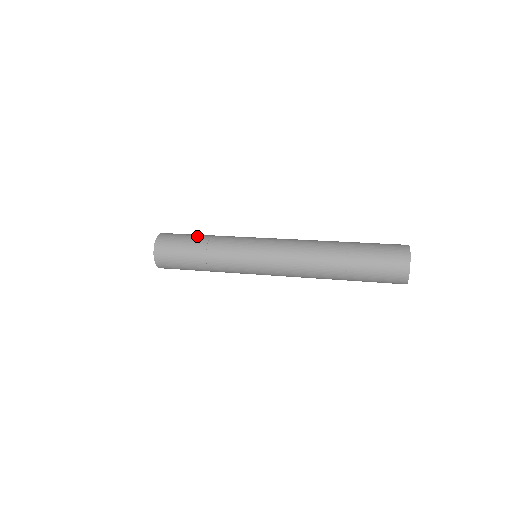
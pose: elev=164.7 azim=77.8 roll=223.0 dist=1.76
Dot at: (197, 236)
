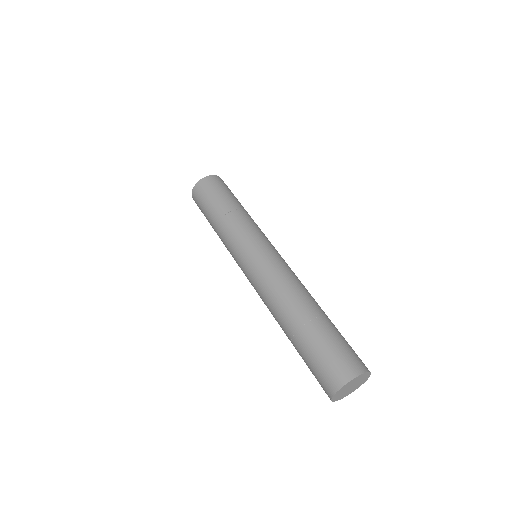
Dot at: (221, 204)
